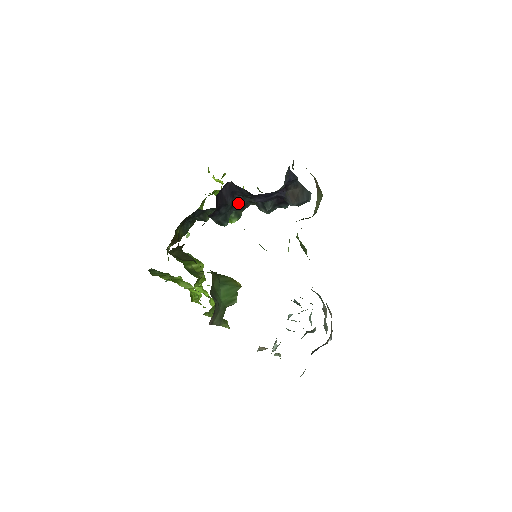
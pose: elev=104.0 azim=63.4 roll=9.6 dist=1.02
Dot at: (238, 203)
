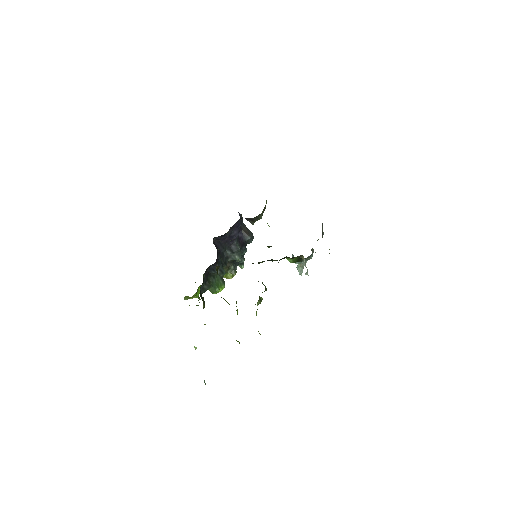
Dot at: (222, 257)
